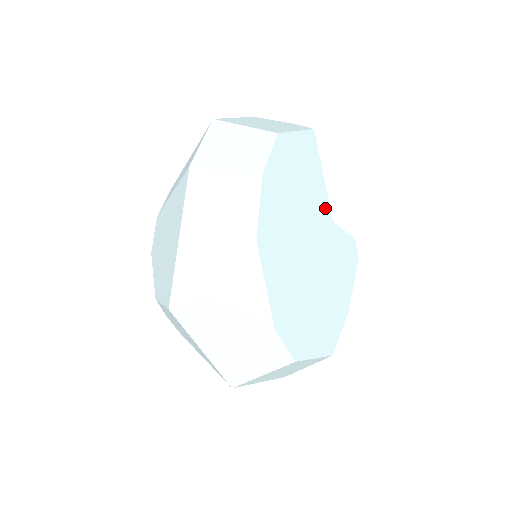
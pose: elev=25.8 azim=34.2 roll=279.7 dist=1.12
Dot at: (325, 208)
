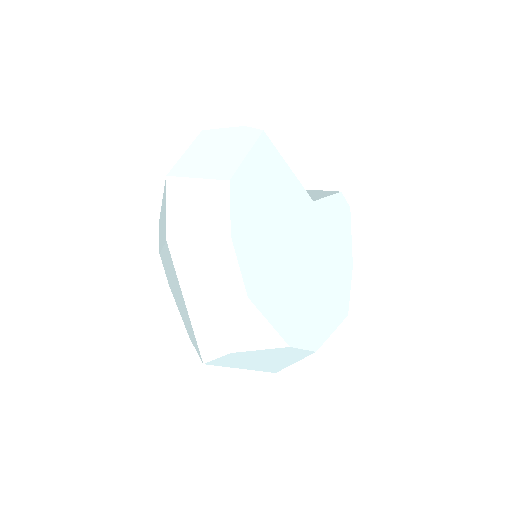
Dot at: (301, 197)
